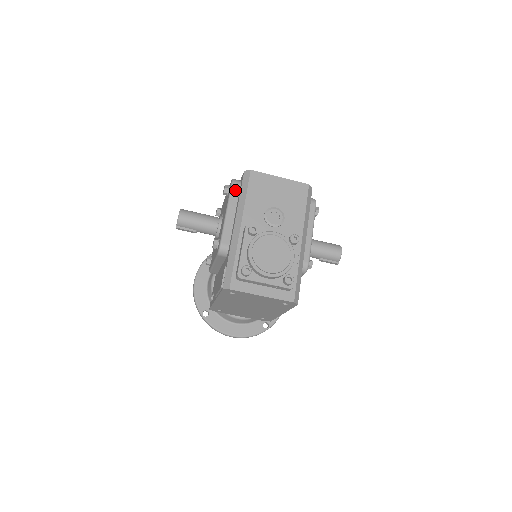
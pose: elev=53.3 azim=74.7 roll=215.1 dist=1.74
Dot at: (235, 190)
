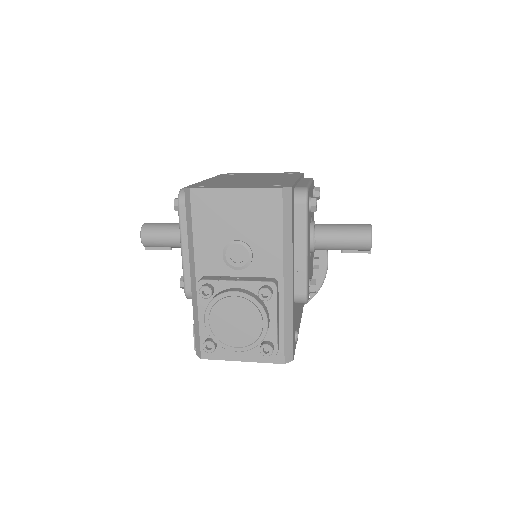
Dot at: (184, 212)
